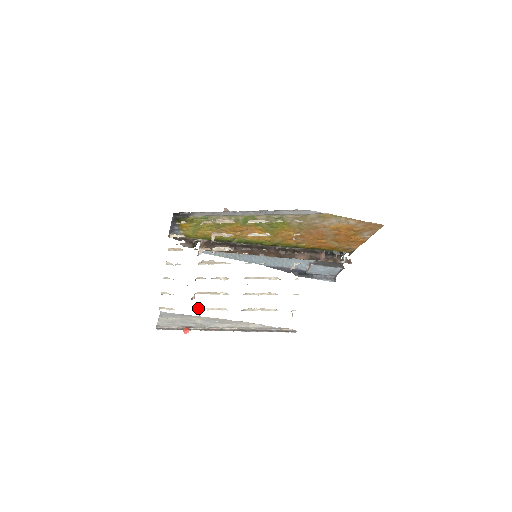
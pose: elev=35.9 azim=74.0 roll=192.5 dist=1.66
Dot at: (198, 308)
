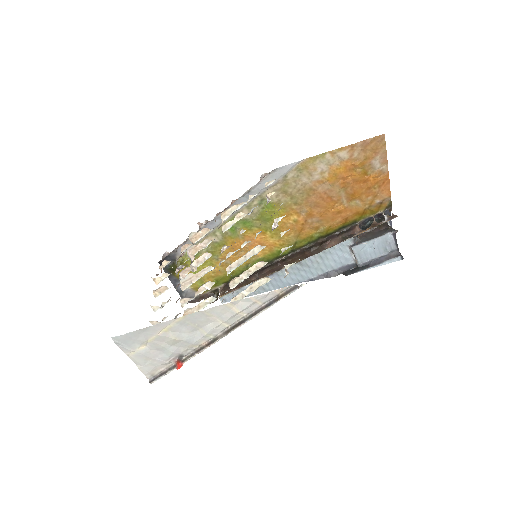
Dot at: occluded
